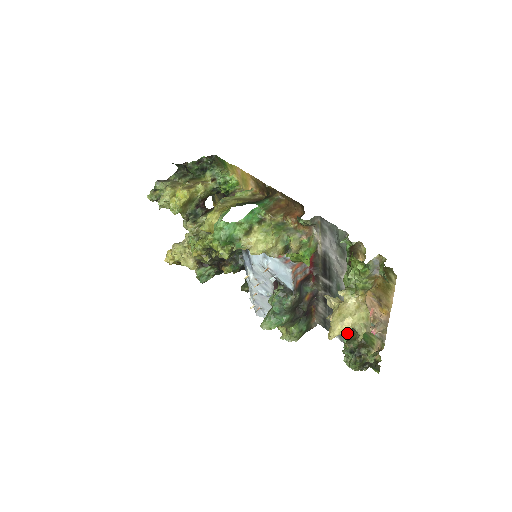
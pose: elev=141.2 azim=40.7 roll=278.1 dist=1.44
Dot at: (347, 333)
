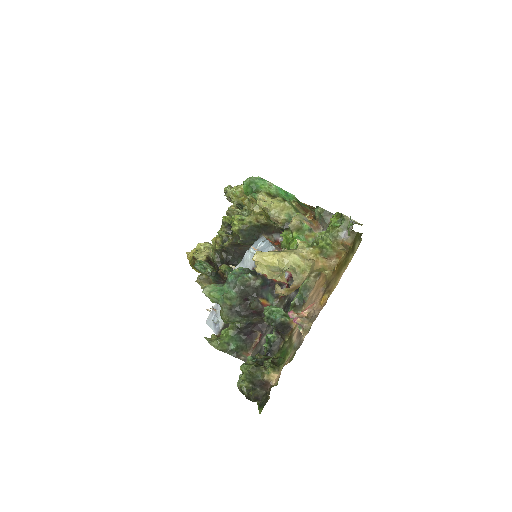
Dot at: (269, 345)
